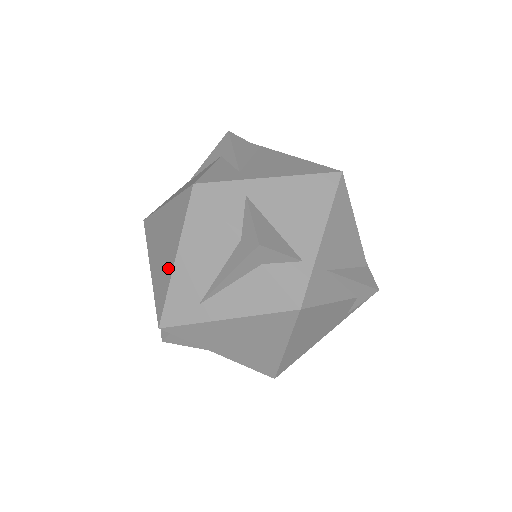
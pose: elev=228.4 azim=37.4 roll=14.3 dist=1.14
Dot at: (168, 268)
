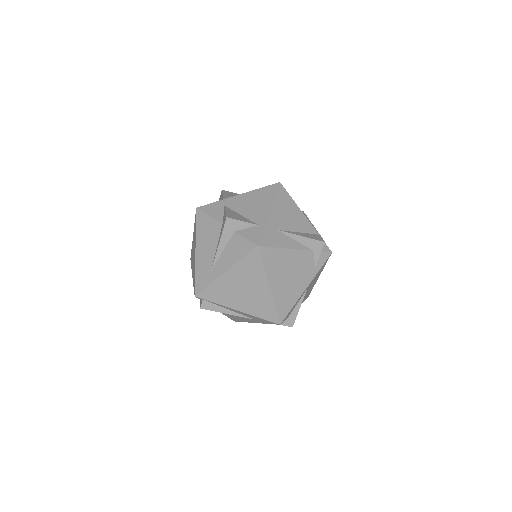
Dot at: (194, 261)
